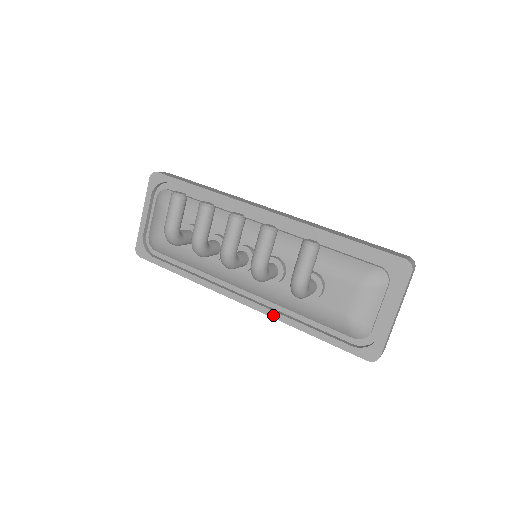
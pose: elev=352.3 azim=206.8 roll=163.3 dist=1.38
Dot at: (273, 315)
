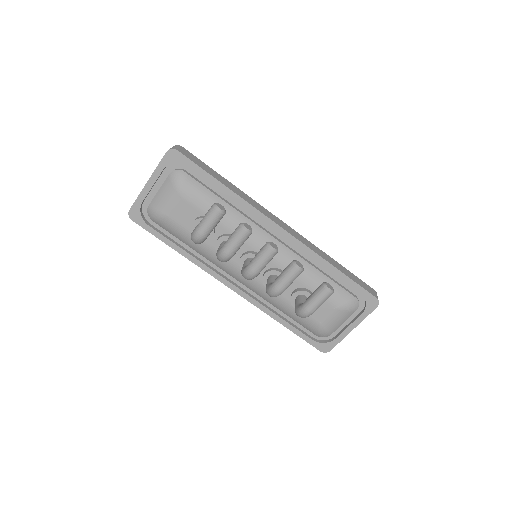
Dot at: (257, 305)
